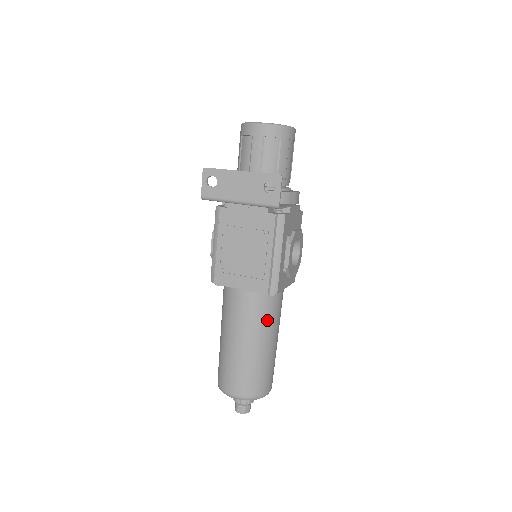
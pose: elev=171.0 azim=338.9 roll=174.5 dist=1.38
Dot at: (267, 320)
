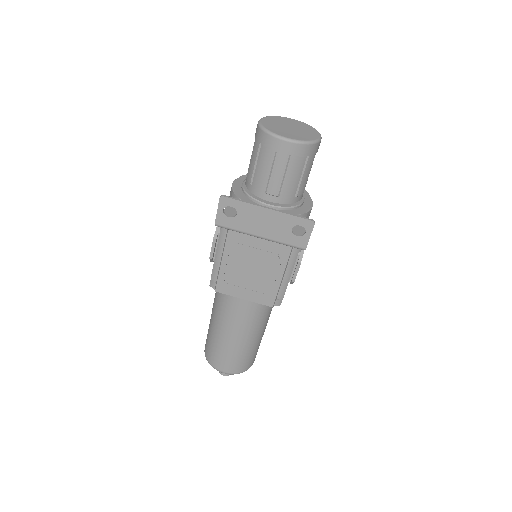
Dot at: (264, 318)
